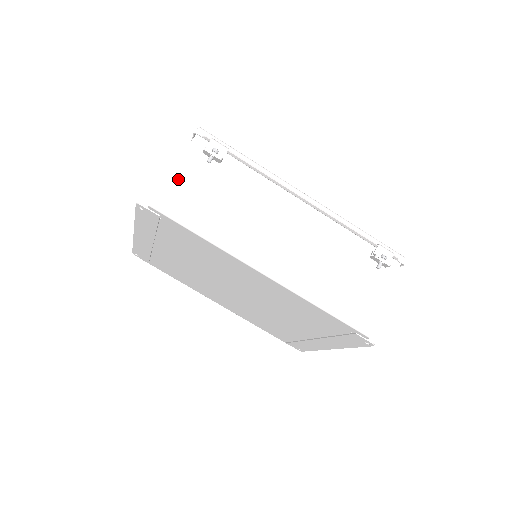
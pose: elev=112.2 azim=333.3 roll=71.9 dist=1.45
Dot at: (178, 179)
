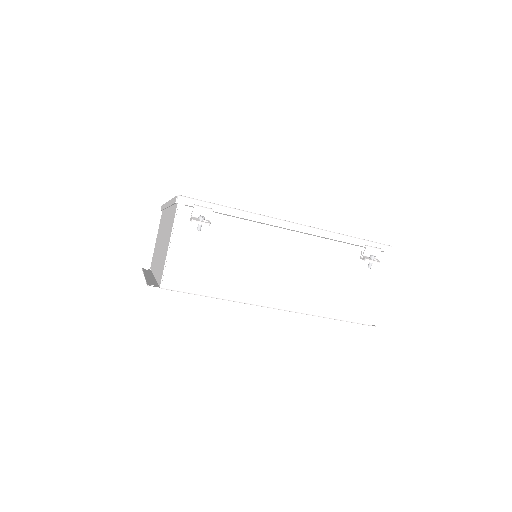
Dot at: (177, 254)
